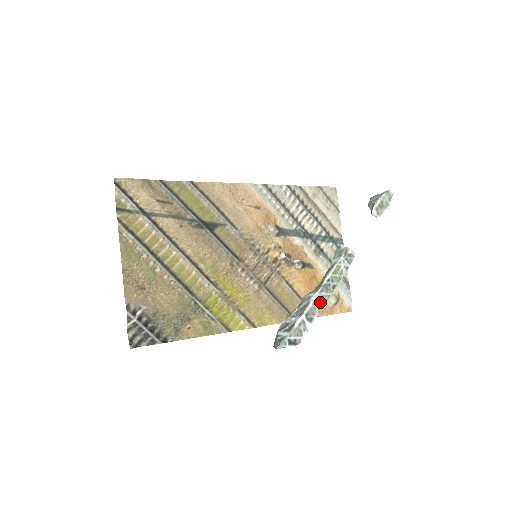
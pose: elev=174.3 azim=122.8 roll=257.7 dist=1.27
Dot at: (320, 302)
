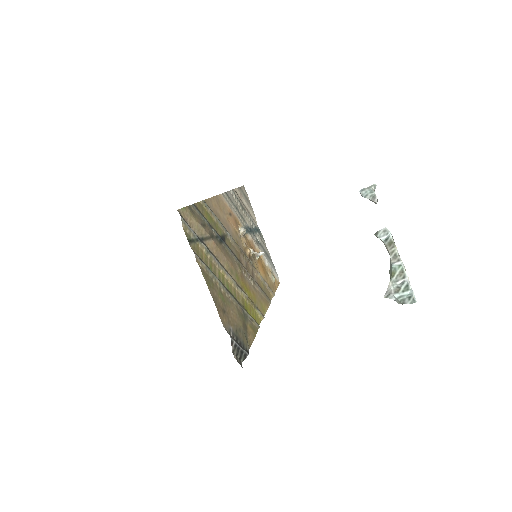
Dot at: (404, 267)
